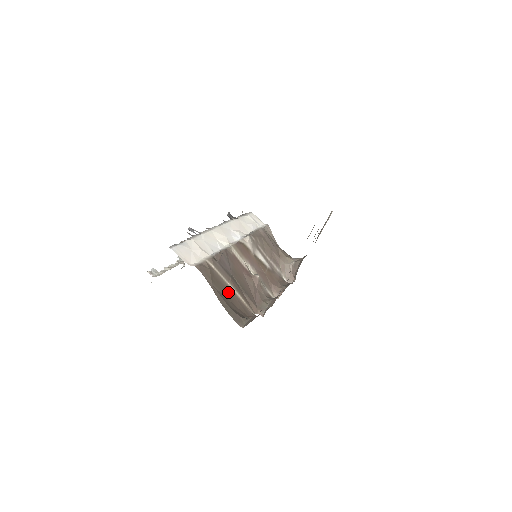
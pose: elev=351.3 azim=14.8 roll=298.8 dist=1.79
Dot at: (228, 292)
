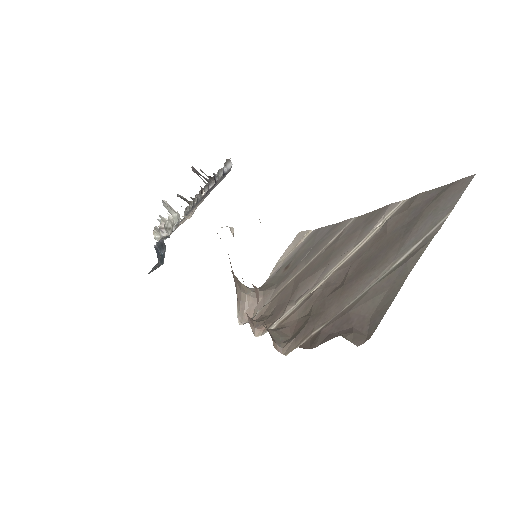
Dot at: occluded
